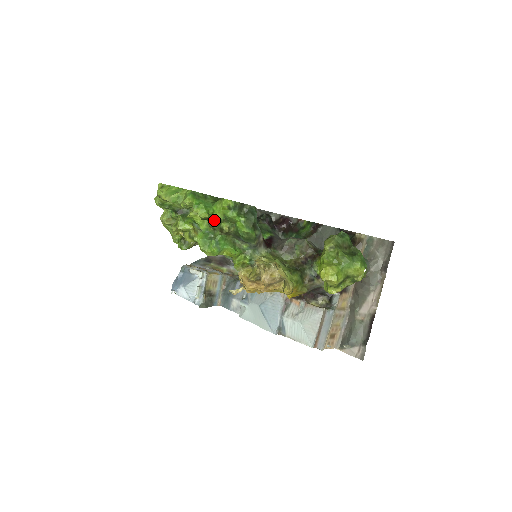
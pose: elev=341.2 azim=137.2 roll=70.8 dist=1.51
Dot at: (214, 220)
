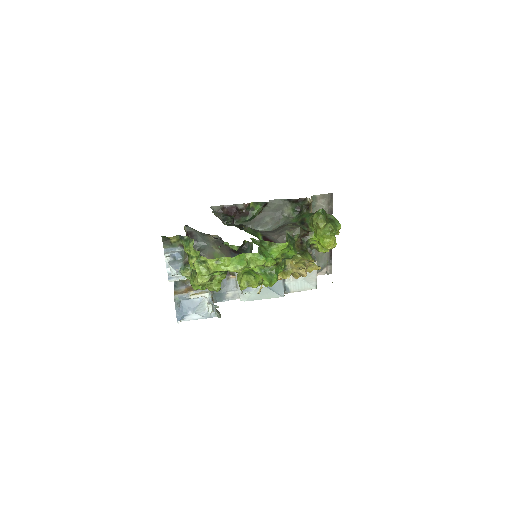
Dot at: occluded
